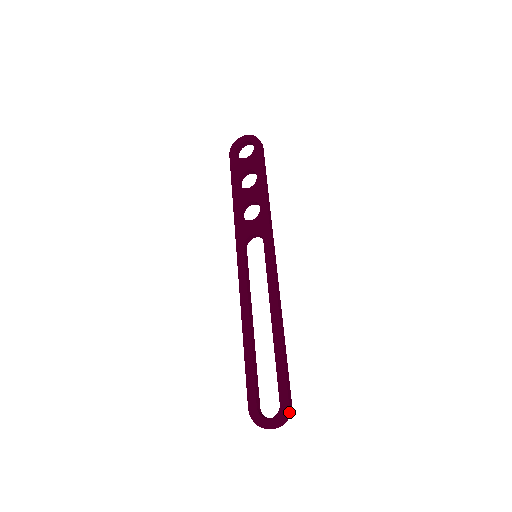
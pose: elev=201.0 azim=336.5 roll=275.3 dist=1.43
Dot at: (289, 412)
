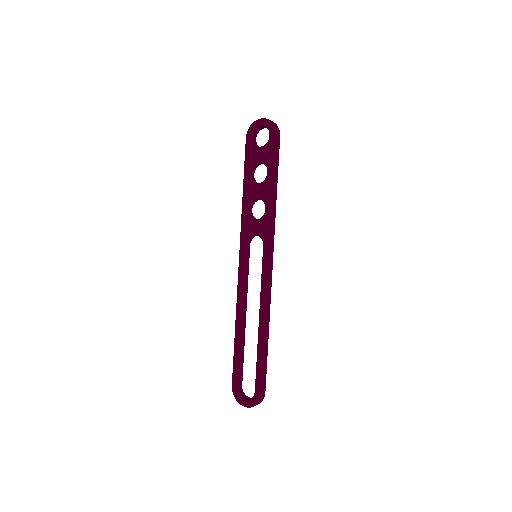
Dot at: (261, 399)
